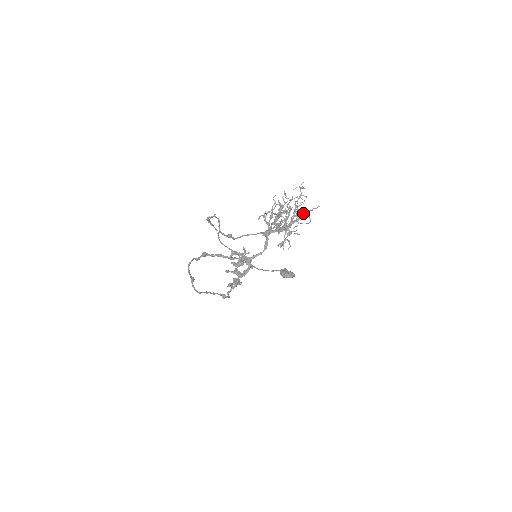
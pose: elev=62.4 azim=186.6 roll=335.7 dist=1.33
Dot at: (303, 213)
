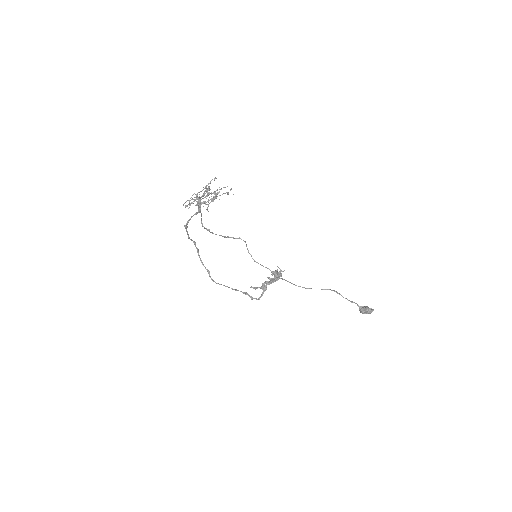
Dot at: (218, 193)
